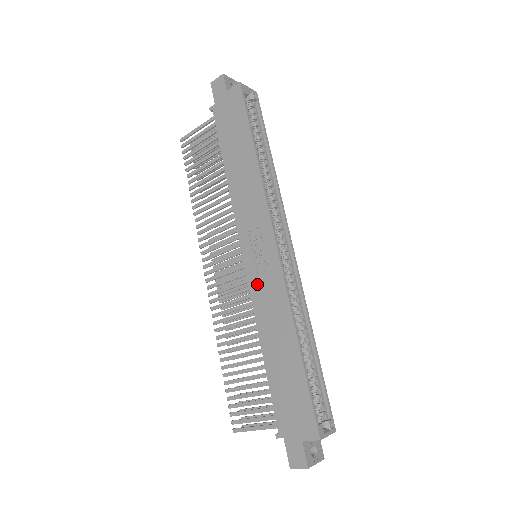
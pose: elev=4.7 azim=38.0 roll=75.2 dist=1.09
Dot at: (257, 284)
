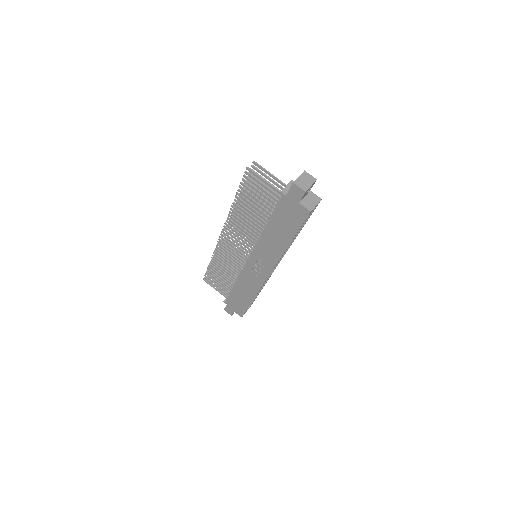
Dot at: (248, 273)
